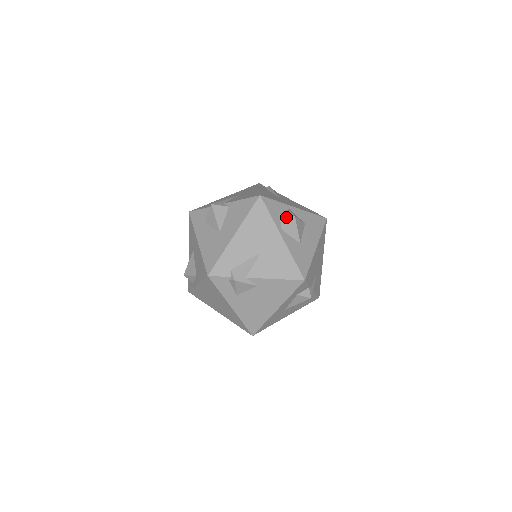
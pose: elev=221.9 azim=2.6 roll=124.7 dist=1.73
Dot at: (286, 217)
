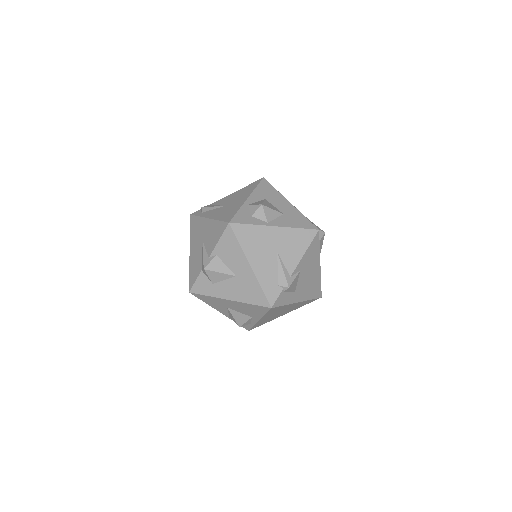
Dot at: (258, 212)
